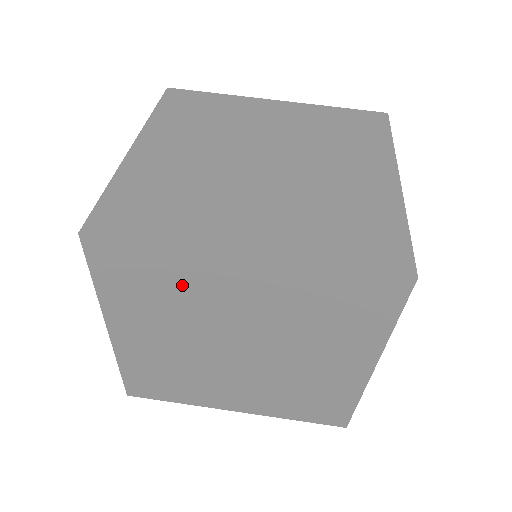
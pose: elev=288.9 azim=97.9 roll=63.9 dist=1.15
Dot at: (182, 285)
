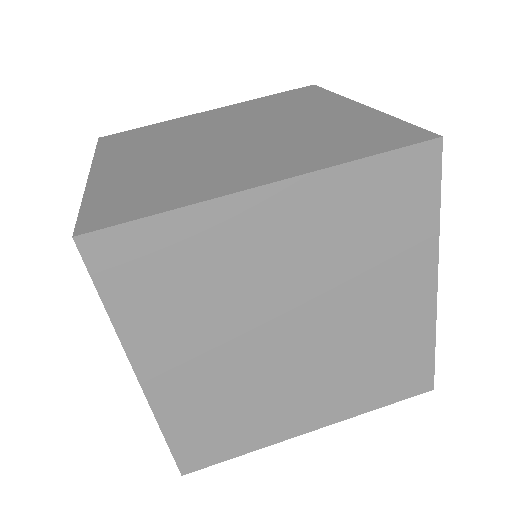
Dot at: (209, 261)
